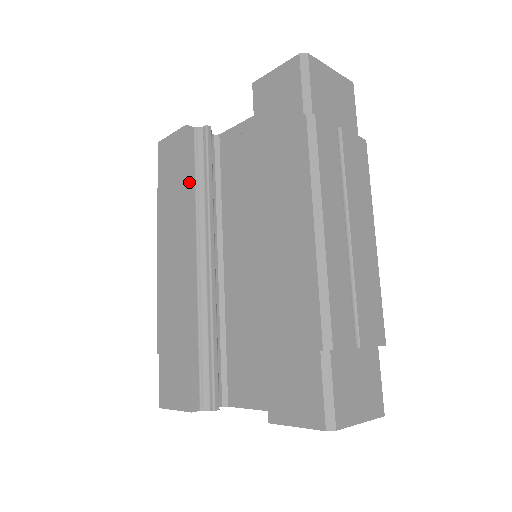
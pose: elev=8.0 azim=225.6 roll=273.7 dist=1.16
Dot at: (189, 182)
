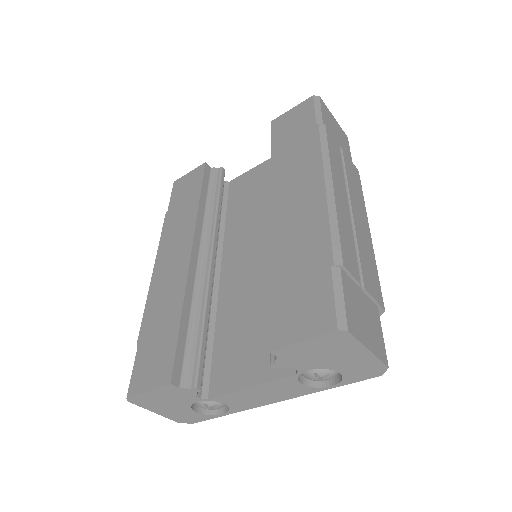
Dot at: (201, 198)
